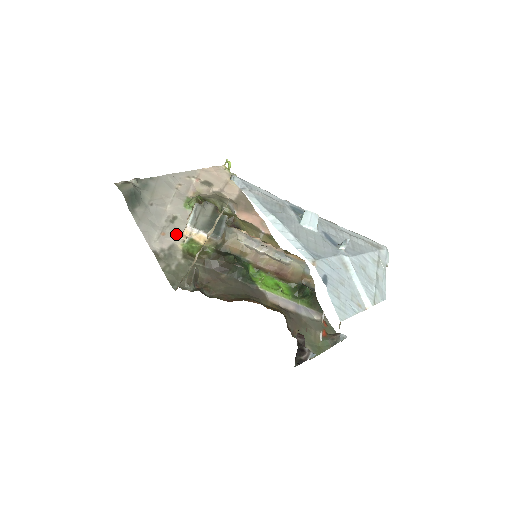
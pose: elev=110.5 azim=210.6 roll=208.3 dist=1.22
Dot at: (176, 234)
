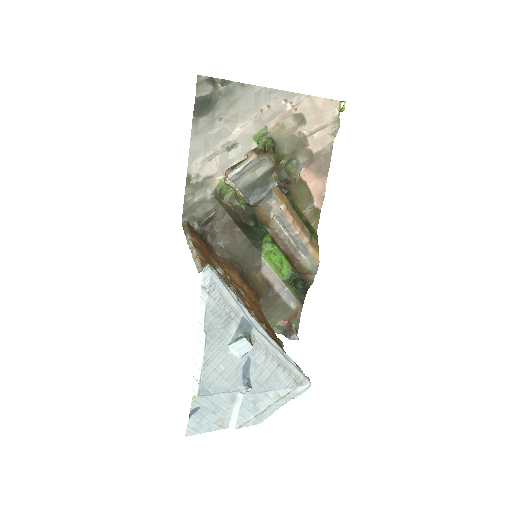
Dot at: (222, 166)
